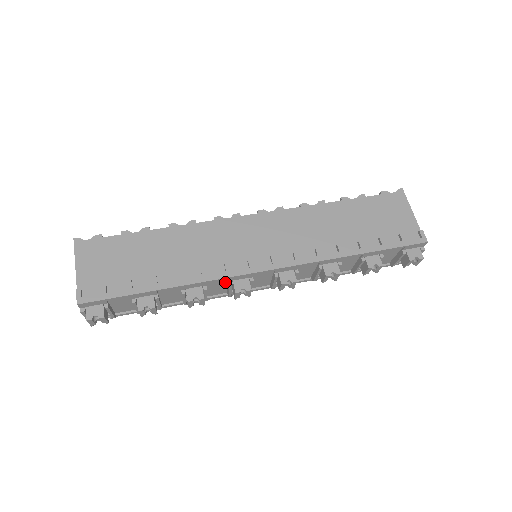
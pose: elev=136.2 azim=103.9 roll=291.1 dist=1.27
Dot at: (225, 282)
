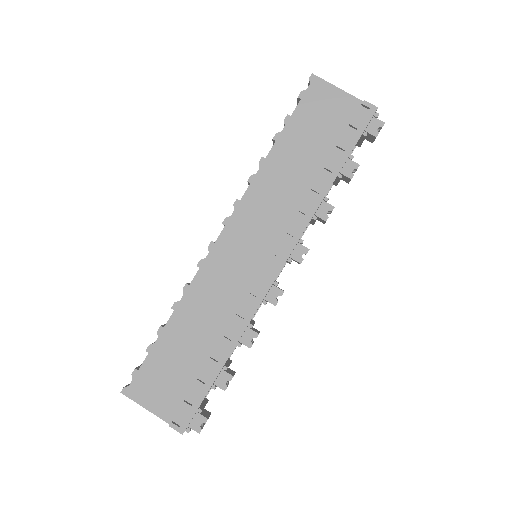
Dot at: occluded
